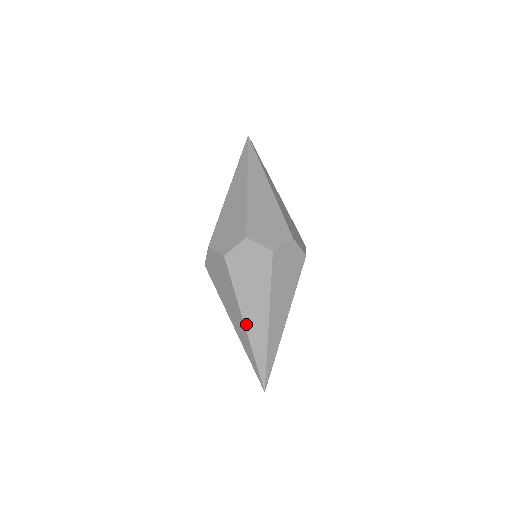
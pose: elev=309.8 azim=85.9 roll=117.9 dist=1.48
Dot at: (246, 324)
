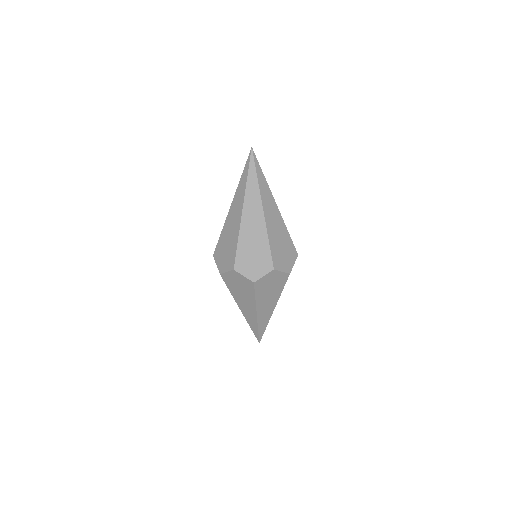
Dot at: (258, 315)
